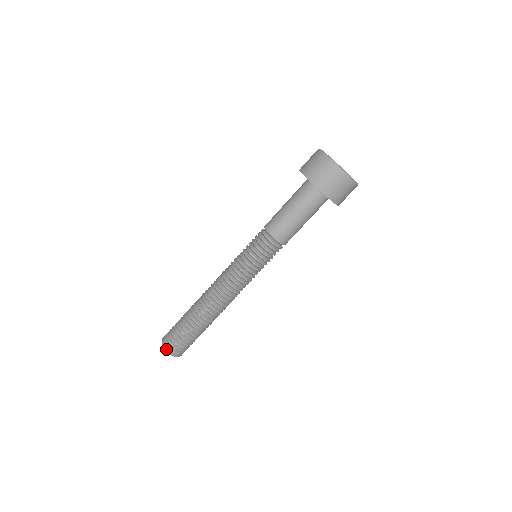
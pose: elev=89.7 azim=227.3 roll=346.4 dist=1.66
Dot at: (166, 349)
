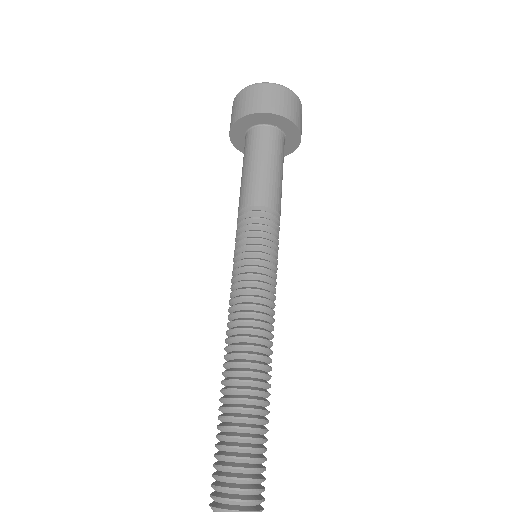
Dot at: (231, 509)
